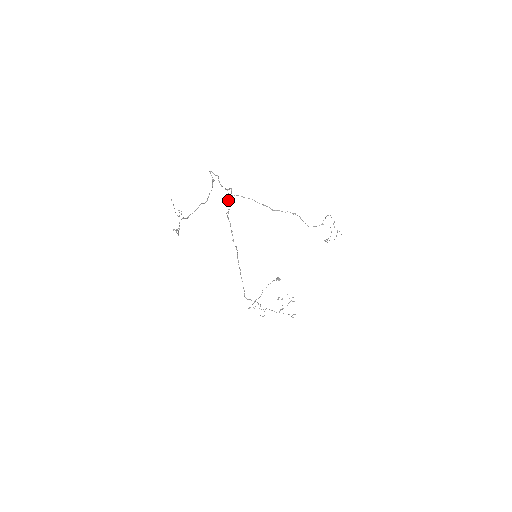
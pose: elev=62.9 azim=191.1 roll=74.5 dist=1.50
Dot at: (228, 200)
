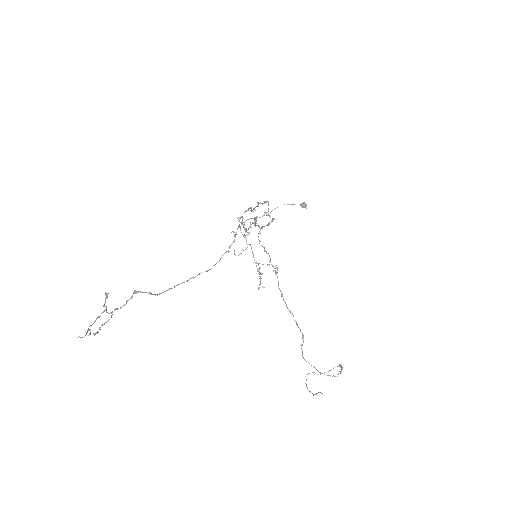
Dot at: (265, 212)
